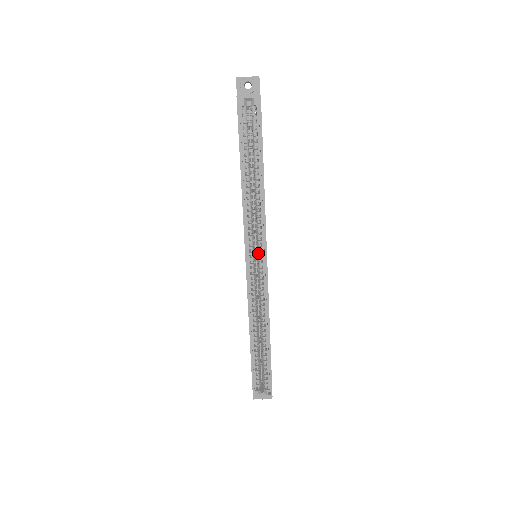
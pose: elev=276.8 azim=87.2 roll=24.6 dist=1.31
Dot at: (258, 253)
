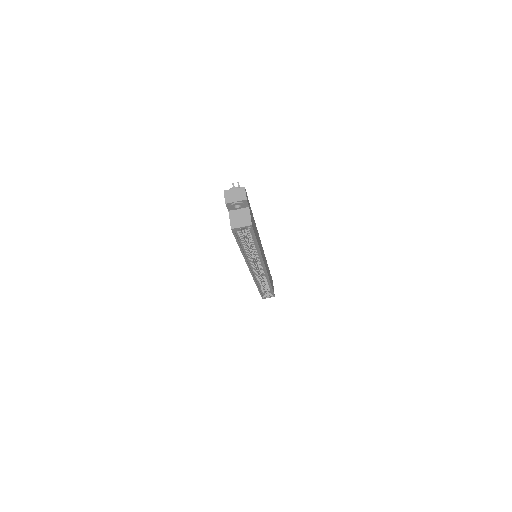
Dot at: (259, 267)
